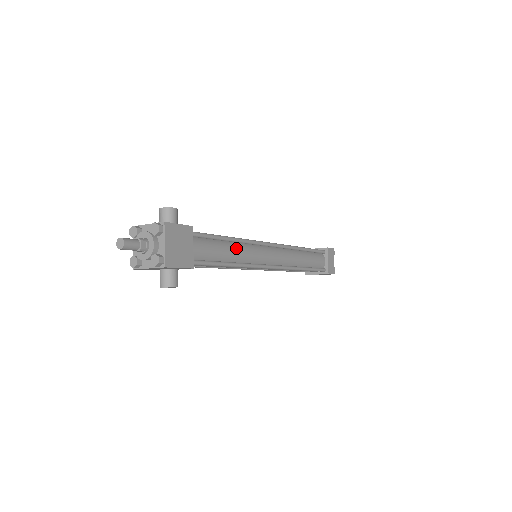
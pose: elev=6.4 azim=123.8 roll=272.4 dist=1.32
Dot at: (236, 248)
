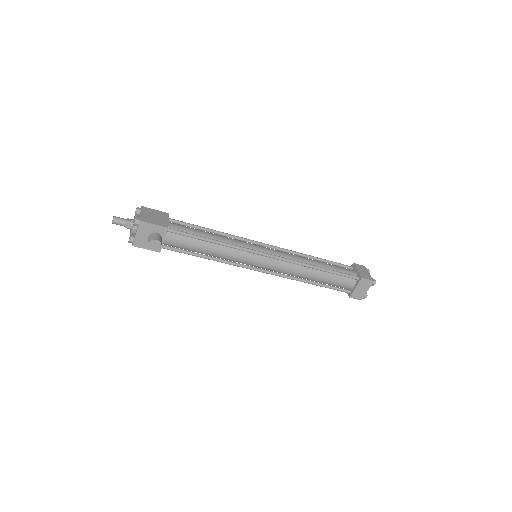
Dot at: (220, 236)
